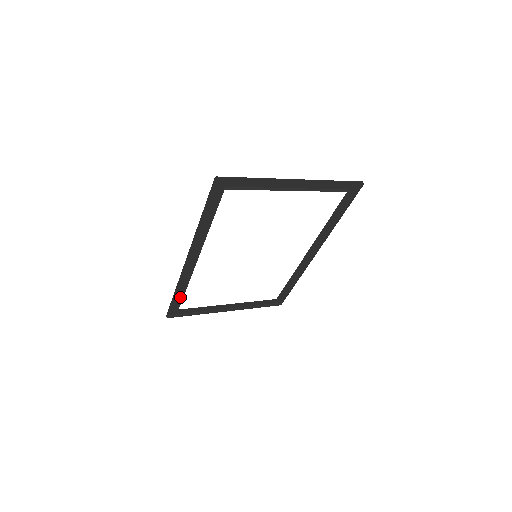
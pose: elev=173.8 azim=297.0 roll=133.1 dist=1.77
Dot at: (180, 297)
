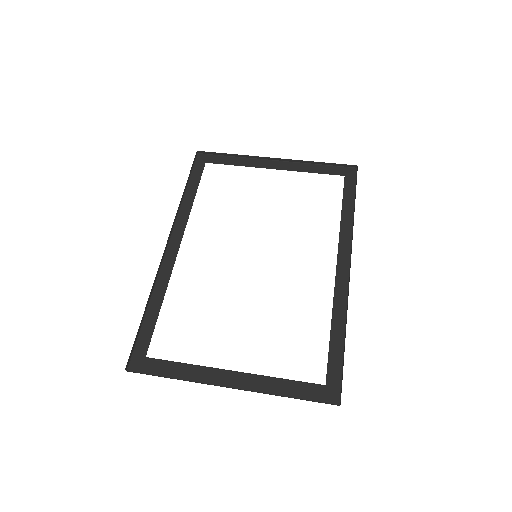
Dot at: occluded
